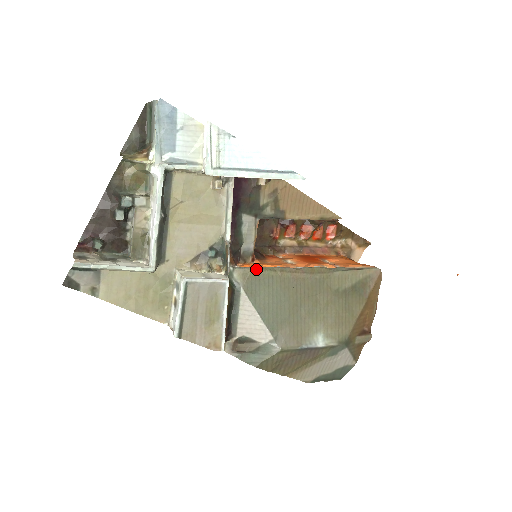
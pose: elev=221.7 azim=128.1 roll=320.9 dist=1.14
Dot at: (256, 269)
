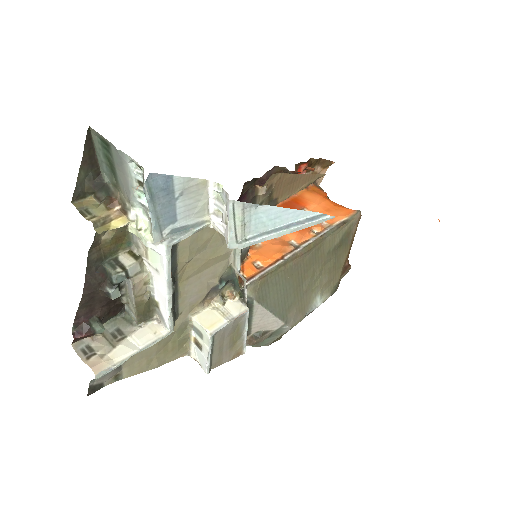
Dot at: (264, 277)
